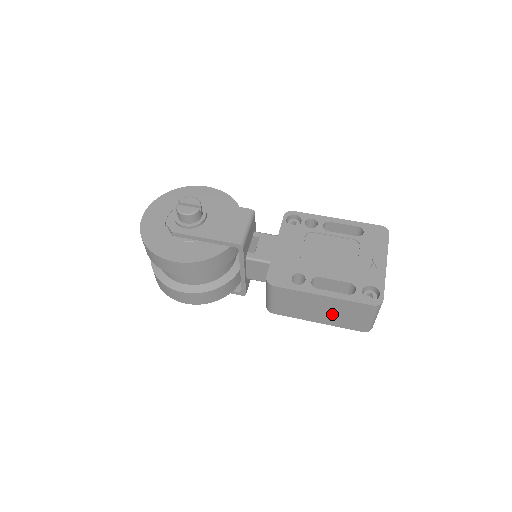
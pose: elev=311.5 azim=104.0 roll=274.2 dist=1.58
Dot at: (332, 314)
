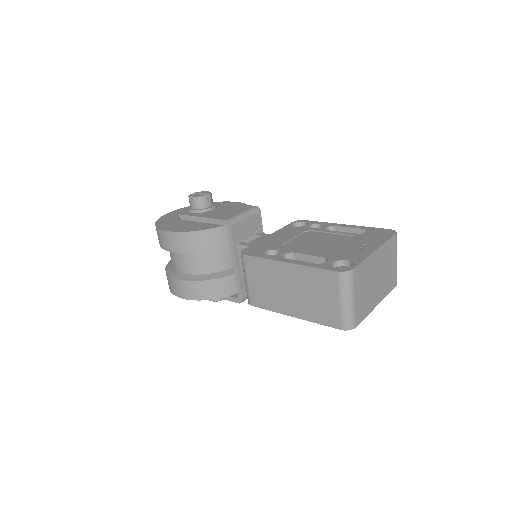
Dot at: (303, 297)
